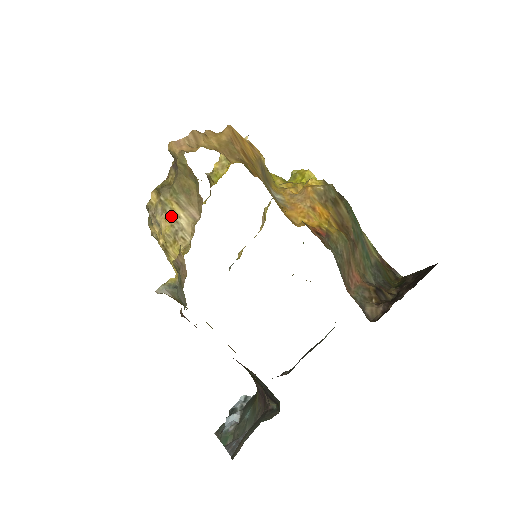
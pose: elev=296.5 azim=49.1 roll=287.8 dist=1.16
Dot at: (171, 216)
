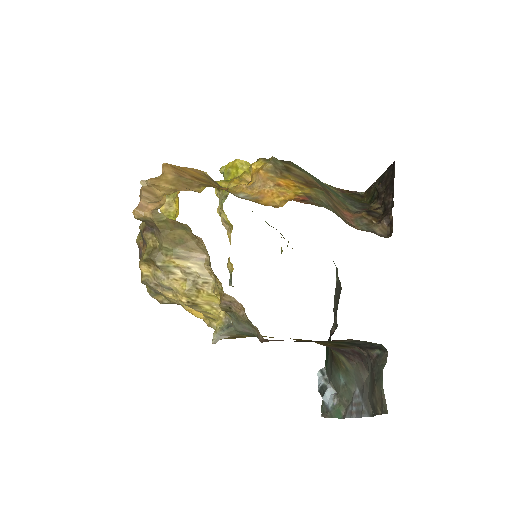
Dot at: (178, 273)
